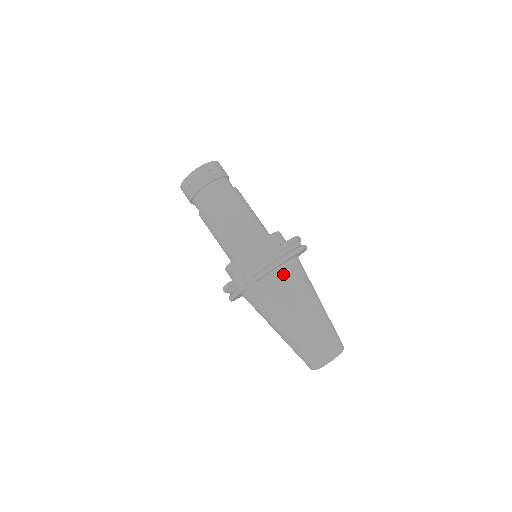
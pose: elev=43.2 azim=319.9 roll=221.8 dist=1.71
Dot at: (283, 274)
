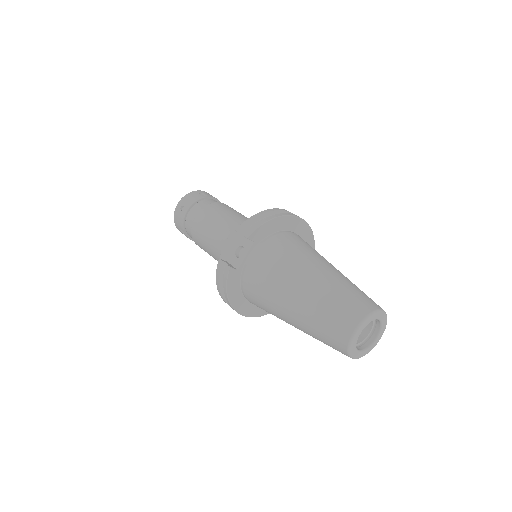
Dot at: (283, 237)
